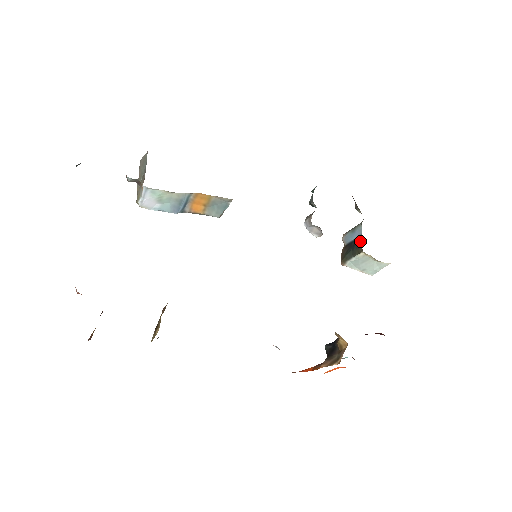
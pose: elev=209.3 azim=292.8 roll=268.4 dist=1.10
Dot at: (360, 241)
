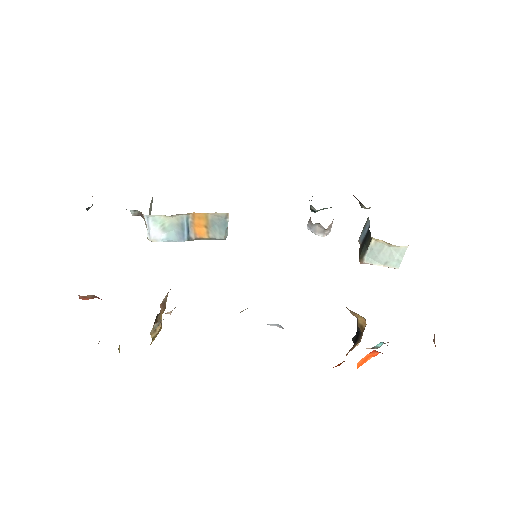
Dot at: (369, 231)
